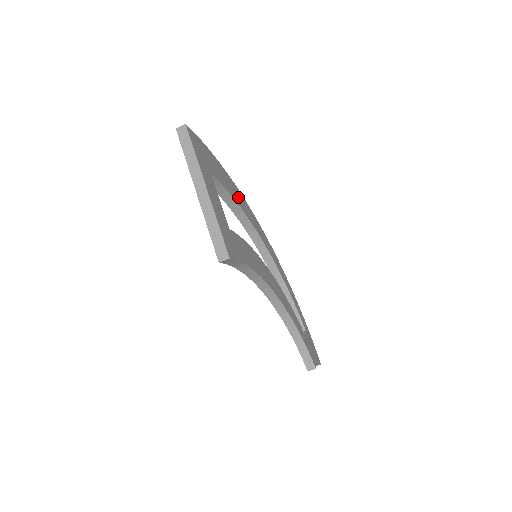
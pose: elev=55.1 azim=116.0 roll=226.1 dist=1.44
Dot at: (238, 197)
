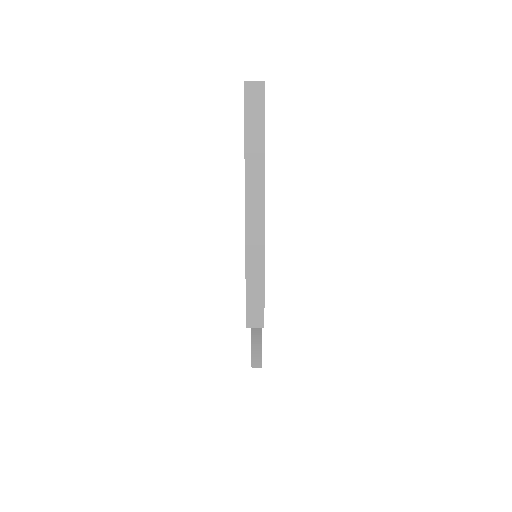
Dot at: occluded
